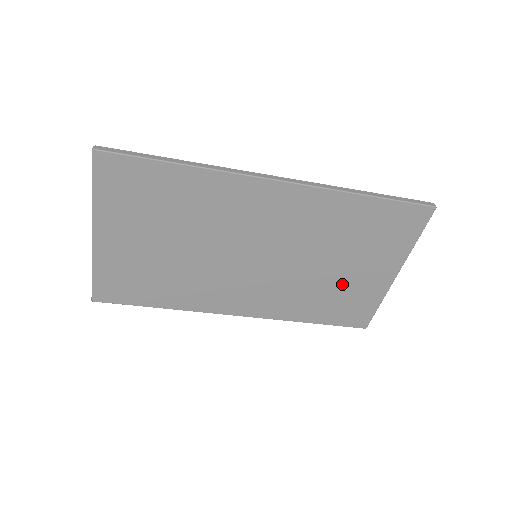
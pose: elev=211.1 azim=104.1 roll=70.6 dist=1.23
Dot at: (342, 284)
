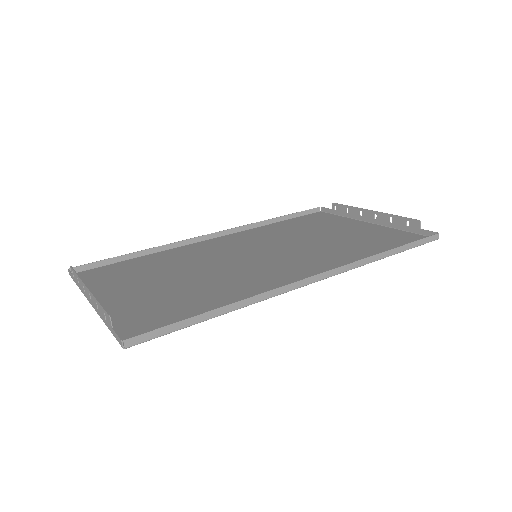
Dot at: (321, 230)
